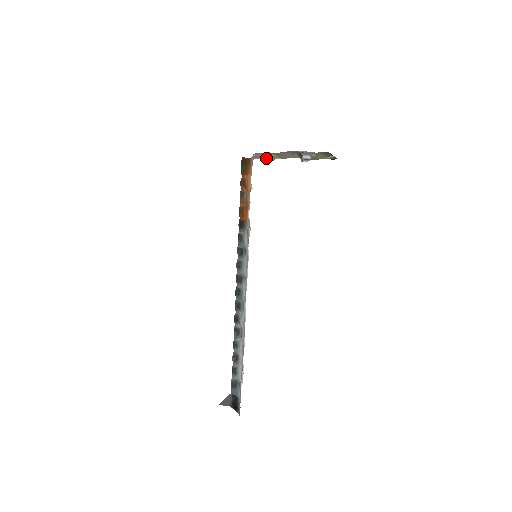
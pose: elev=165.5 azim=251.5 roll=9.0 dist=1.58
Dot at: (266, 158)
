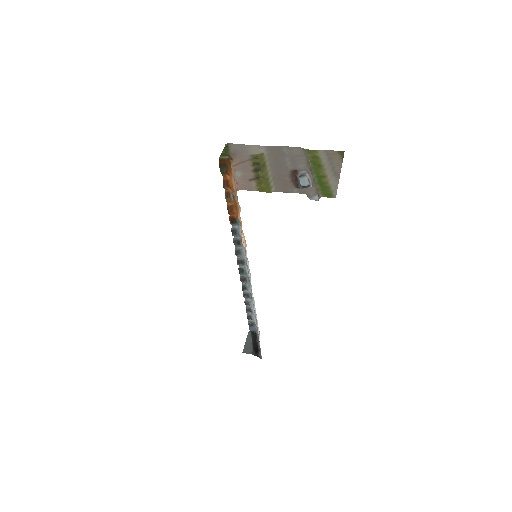
Dot at: (250, 150)
